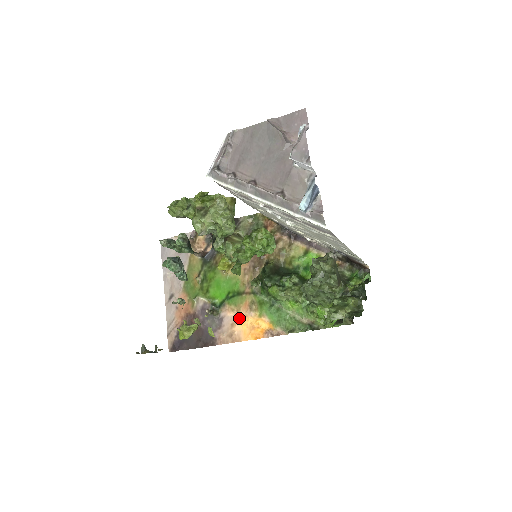
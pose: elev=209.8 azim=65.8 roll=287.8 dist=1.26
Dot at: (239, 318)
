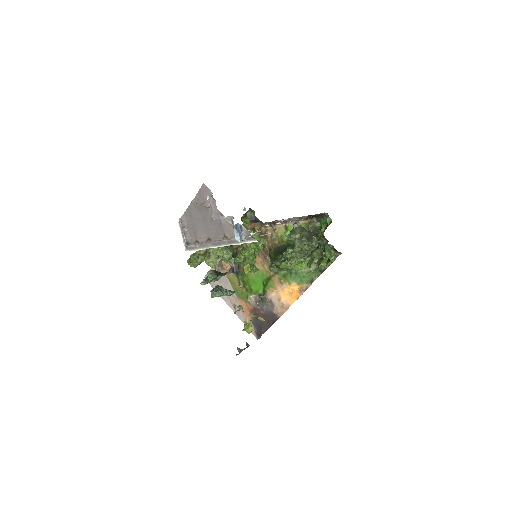
Dot at: (279, 293)
